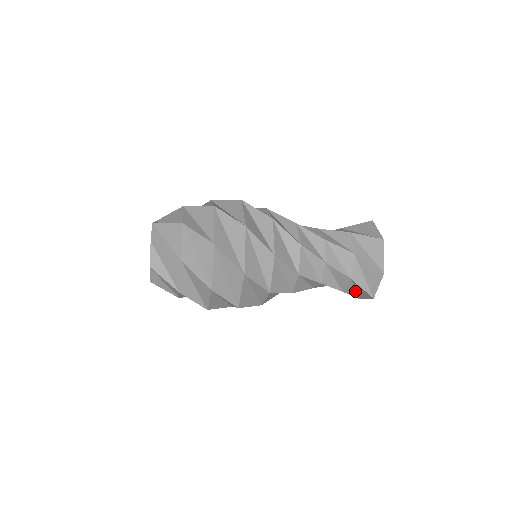
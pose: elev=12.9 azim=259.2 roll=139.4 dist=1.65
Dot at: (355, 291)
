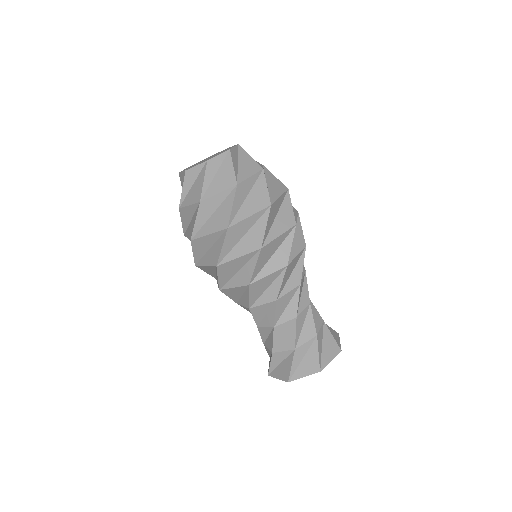
Dot at: (321, 349)
